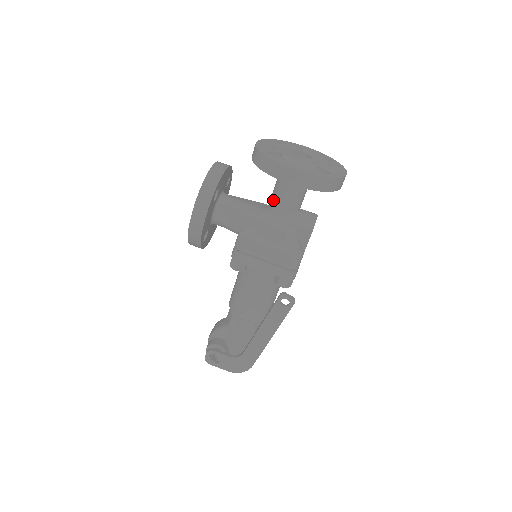
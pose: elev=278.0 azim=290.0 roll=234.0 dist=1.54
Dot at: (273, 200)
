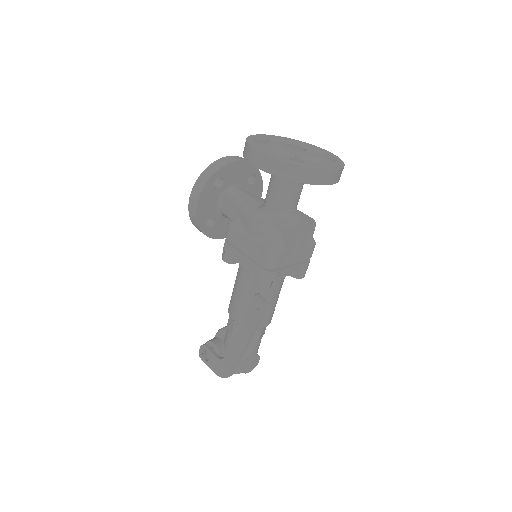
Dot at: (266, 194)
